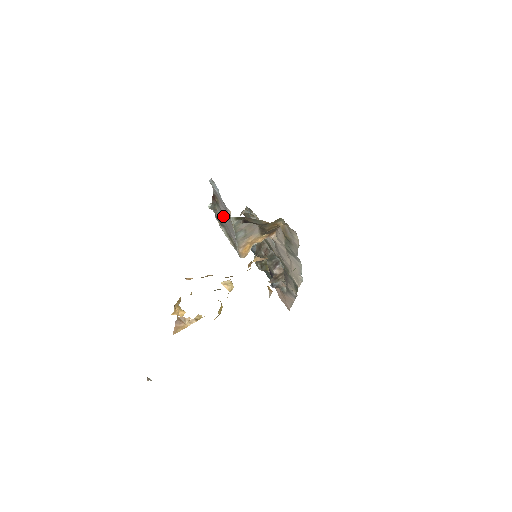
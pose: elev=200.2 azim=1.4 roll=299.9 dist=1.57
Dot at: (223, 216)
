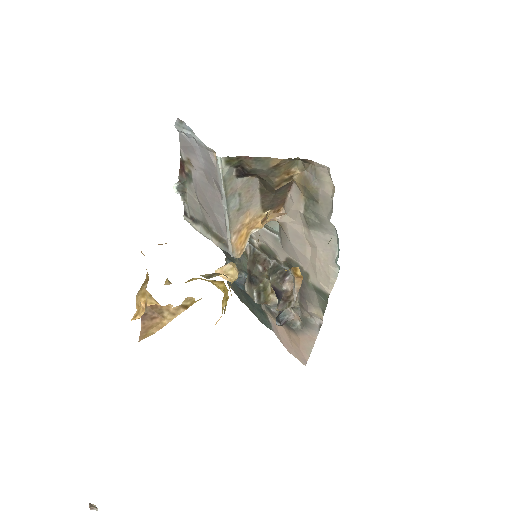
Dot at: (200, 189)
